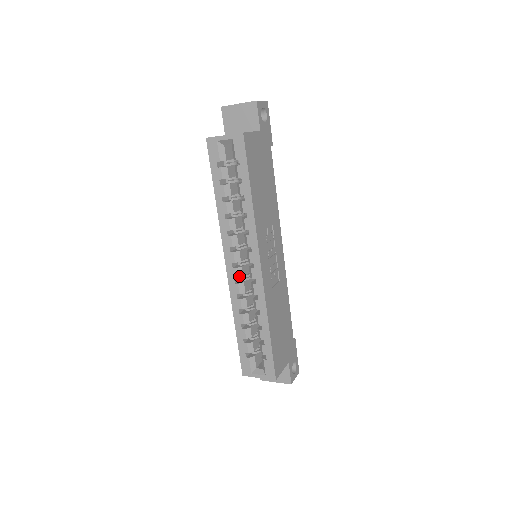
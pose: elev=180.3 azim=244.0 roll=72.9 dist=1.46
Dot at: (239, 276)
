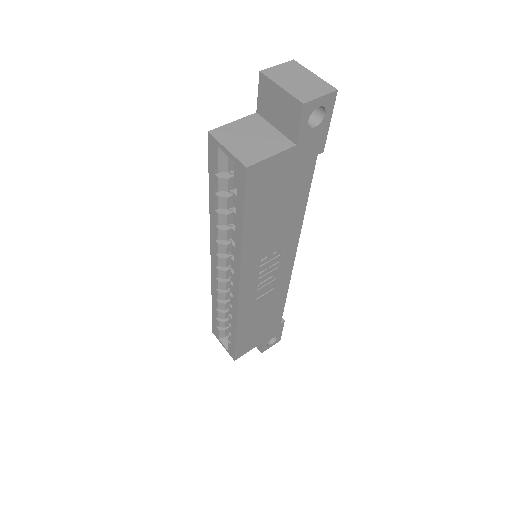
Dot at: (221, 276)
